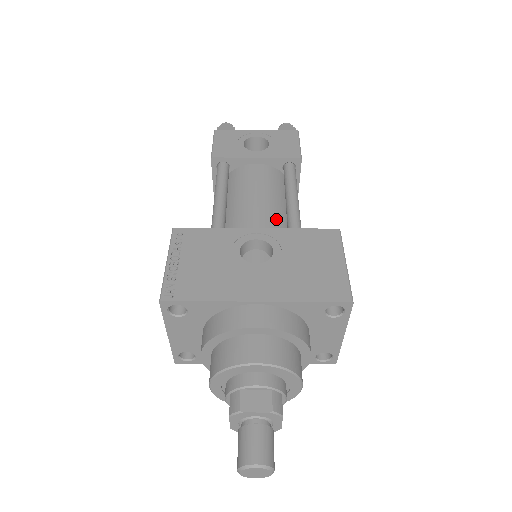
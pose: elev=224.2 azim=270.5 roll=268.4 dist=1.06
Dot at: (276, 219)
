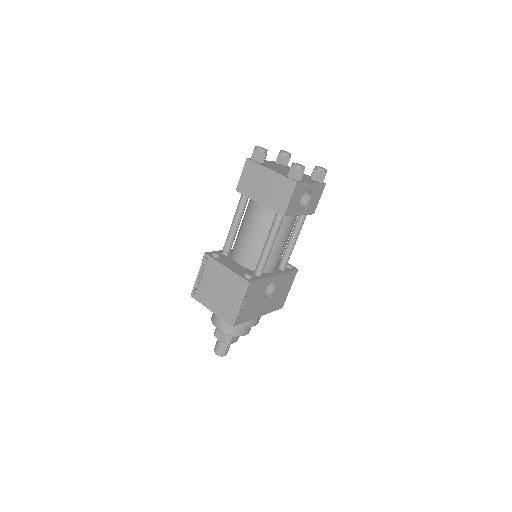
Dot at: occluded
